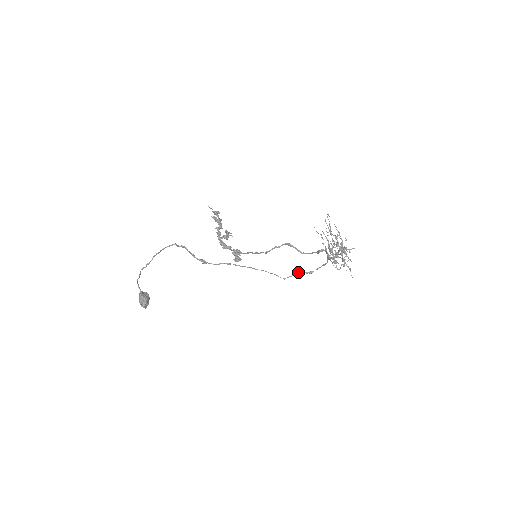
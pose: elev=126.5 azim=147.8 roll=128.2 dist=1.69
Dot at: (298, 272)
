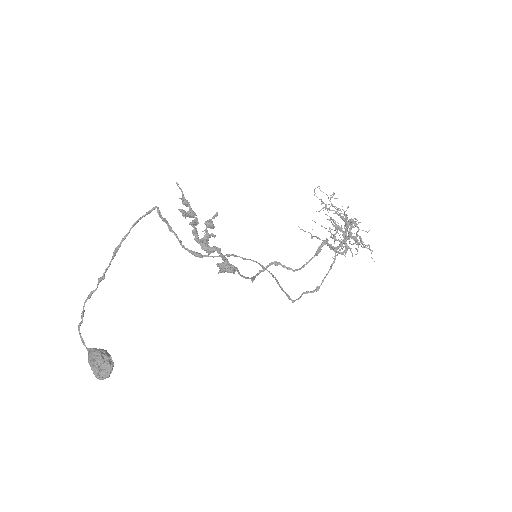
Dot at: (303, 292)
